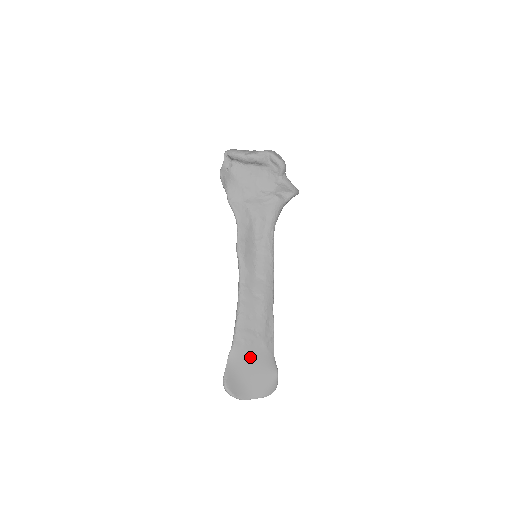
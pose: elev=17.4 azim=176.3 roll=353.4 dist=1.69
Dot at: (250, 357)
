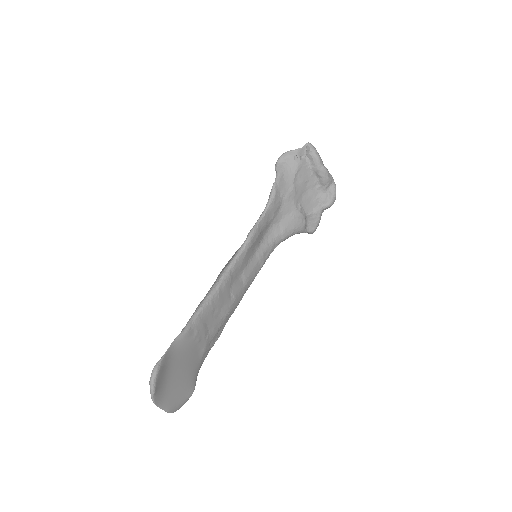
Dot at: (188, 356)
